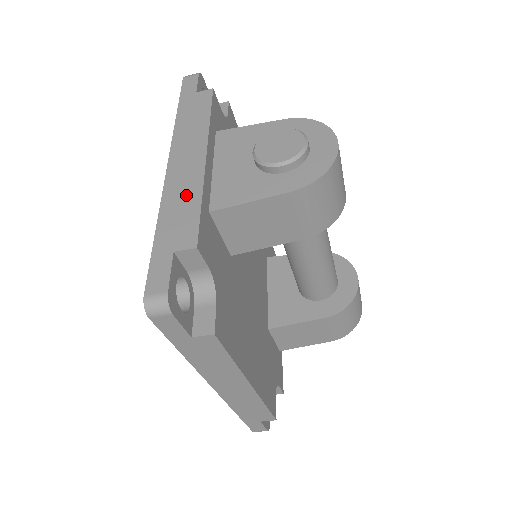
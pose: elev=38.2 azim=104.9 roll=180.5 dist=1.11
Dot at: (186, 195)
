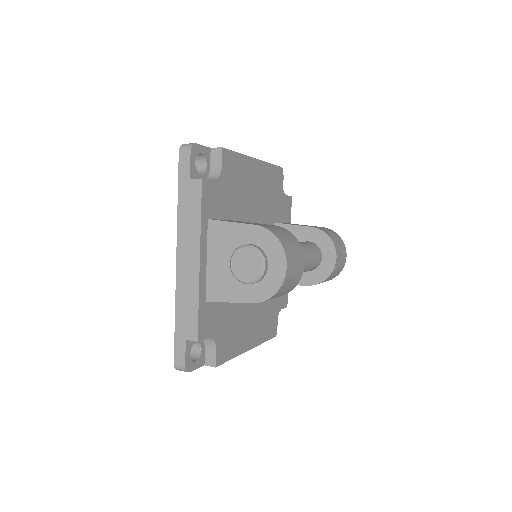
Dot at: (189, 296)
